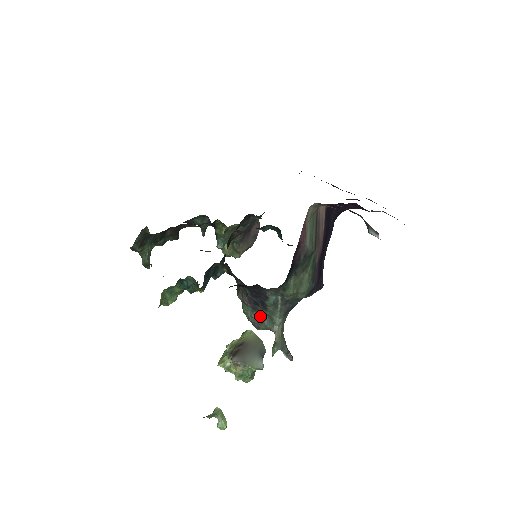
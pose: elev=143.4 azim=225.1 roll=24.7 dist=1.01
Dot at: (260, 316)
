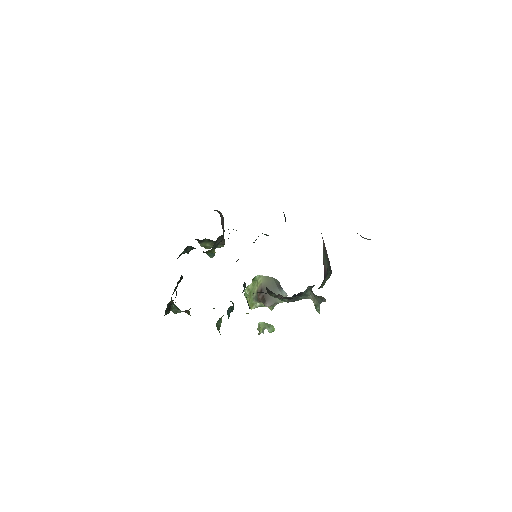
Dot at: (295, 298)
